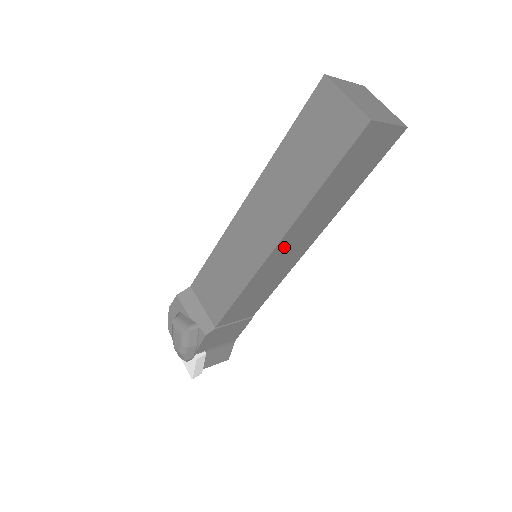
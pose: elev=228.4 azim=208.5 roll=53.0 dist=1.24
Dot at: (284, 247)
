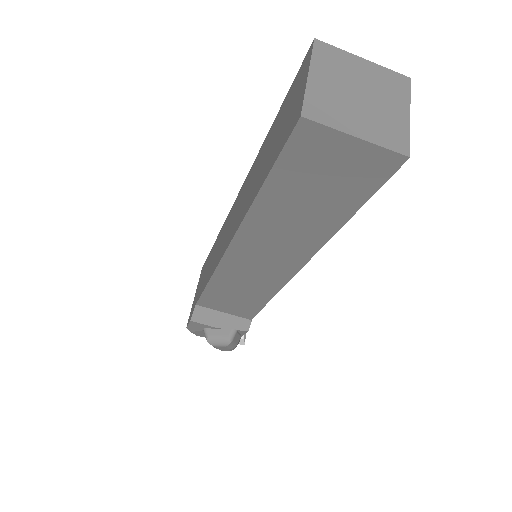
Dot at: occluded
